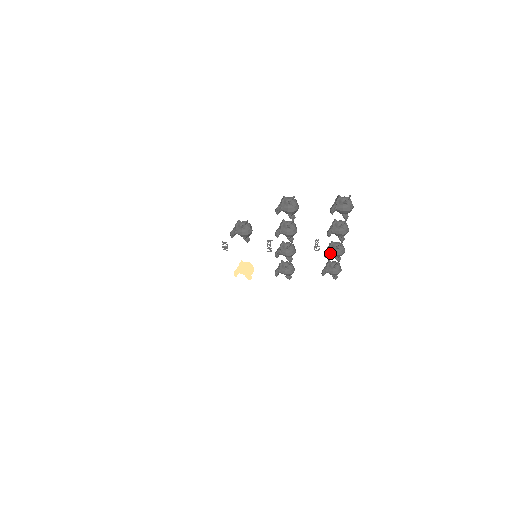
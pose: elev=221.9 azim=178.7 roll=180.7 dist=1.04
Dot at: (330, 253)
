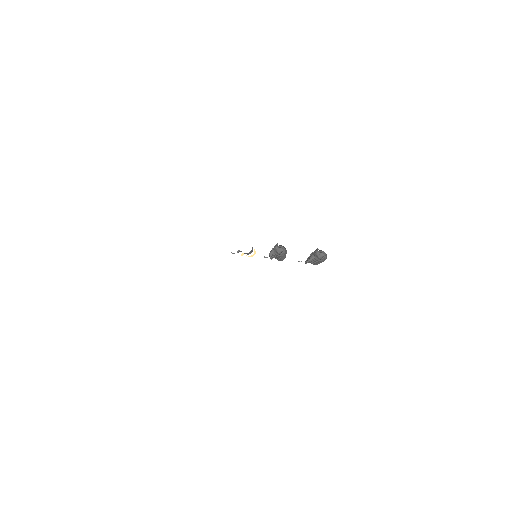
Dot at: (311, 261)
